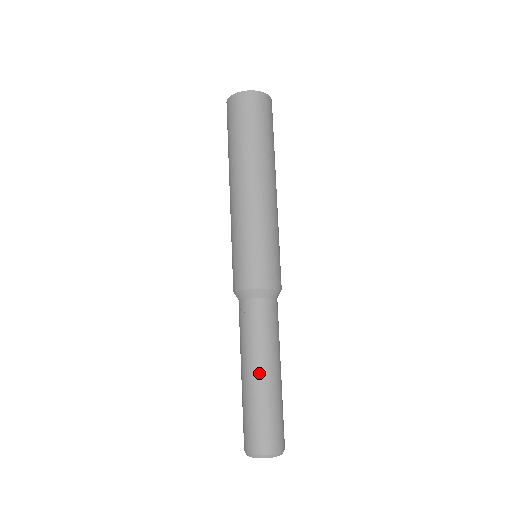
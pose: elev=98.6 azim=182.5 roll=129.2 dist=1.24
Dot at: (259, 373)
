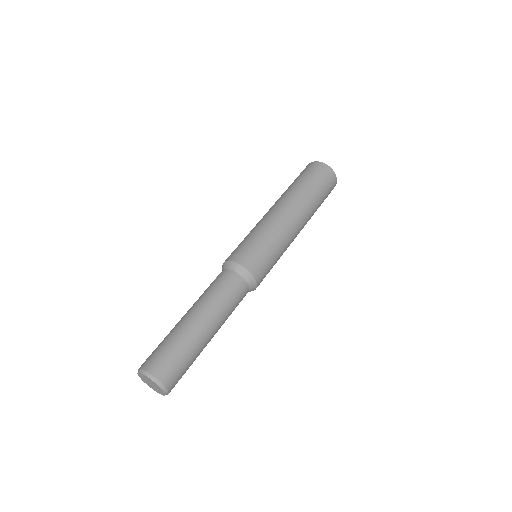
Dot at: (189, 314)
